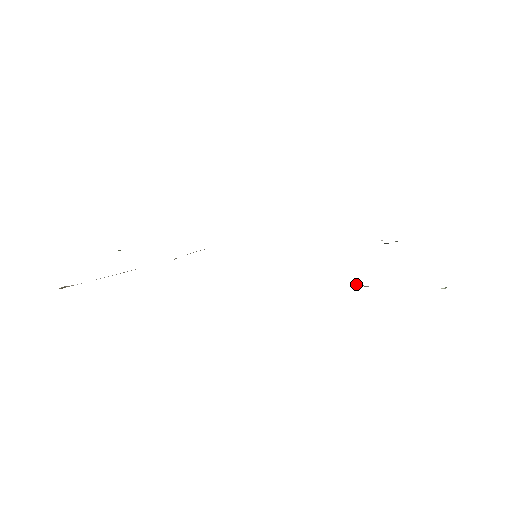
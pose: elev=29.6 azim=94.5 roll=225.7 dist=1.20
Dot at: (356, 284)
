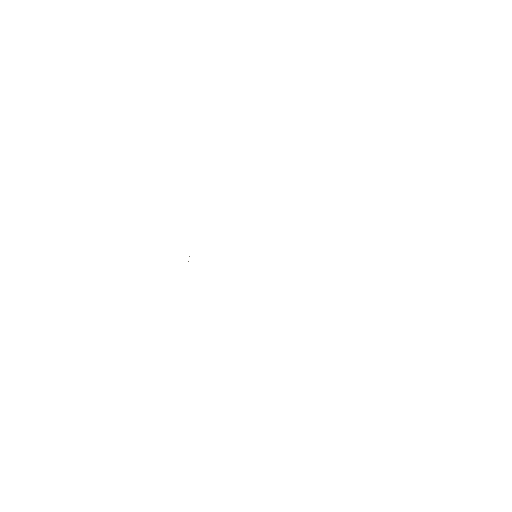
Dot at: occluded
